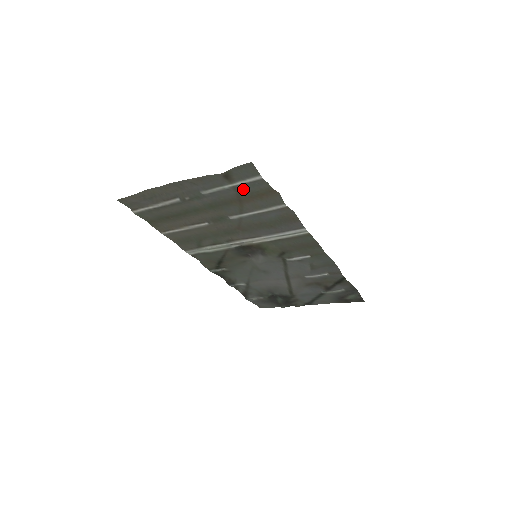
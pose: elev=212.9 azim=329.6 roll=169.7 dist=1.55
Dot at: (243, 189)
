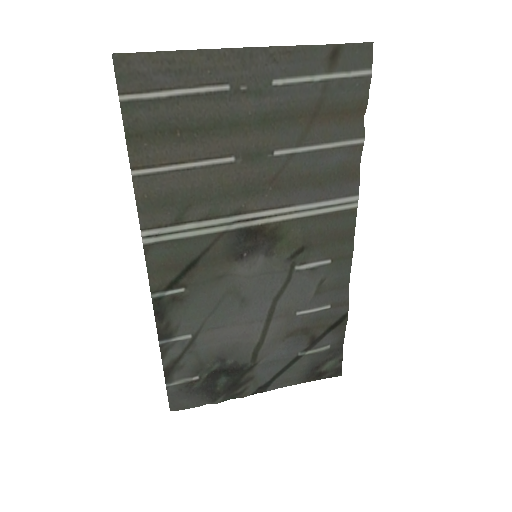
Dot at: (333, 91)
